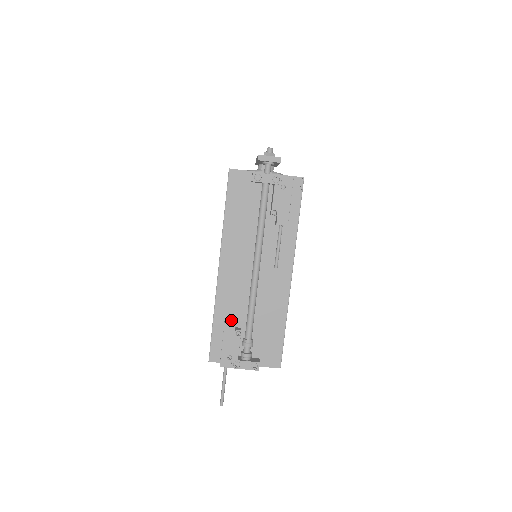
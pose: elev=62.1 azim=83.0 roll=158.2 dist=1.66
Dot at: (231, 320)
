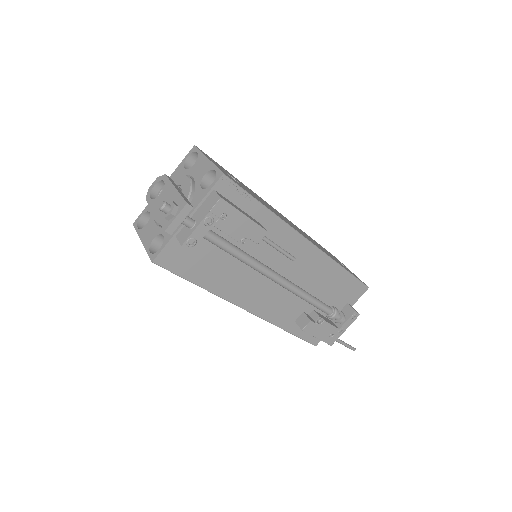
Dot at: (304, 322)
